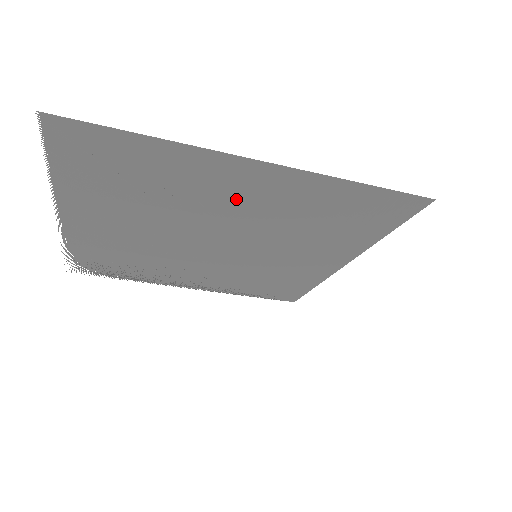
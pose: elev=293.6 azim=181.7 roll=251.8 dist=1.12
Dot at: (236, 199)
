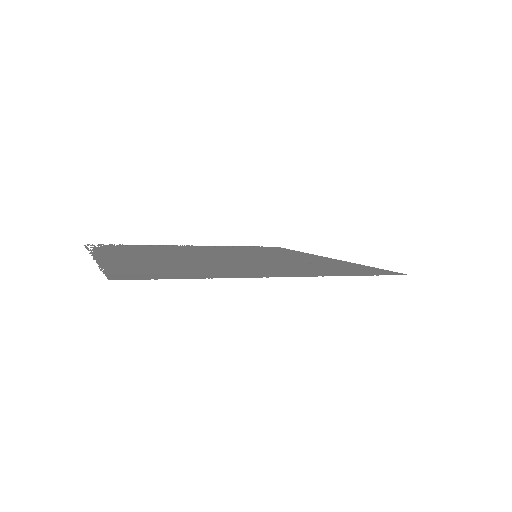
Dot at: (252, 268)
